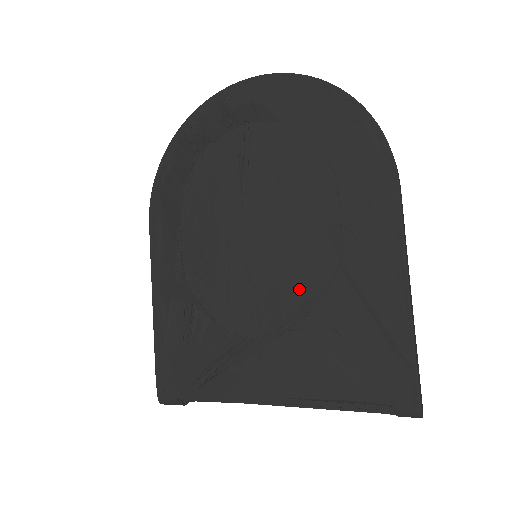
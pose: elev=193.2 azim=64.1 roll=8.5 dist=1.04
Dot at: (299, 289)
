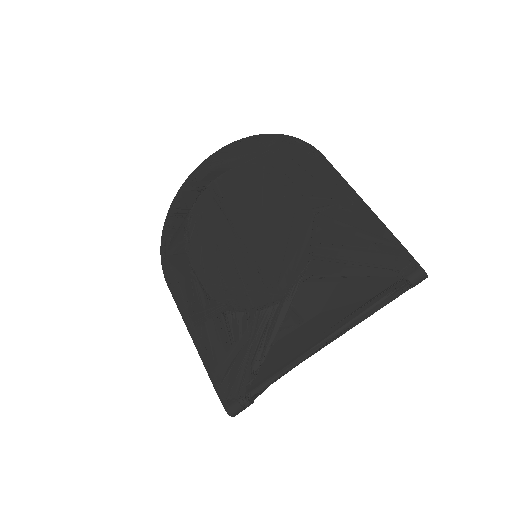
Dot at: (295, 248)
